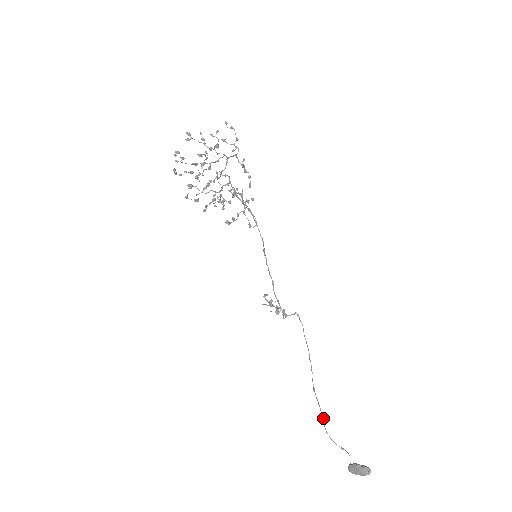
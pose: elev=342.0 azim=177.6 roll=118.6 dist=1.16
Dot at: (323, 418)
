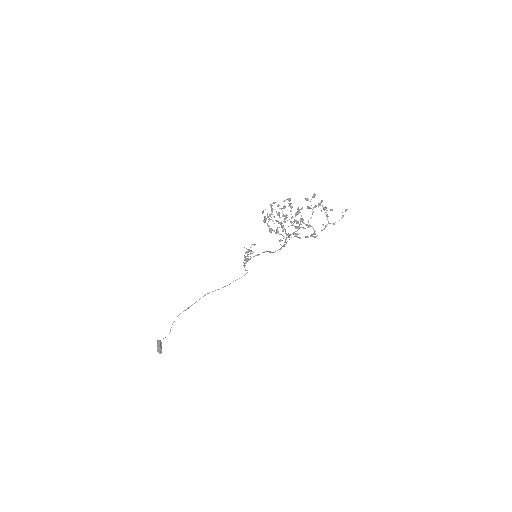
Dot at: (188, 308)
